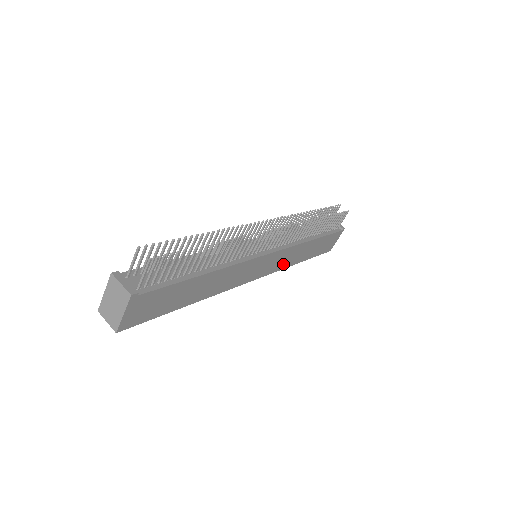
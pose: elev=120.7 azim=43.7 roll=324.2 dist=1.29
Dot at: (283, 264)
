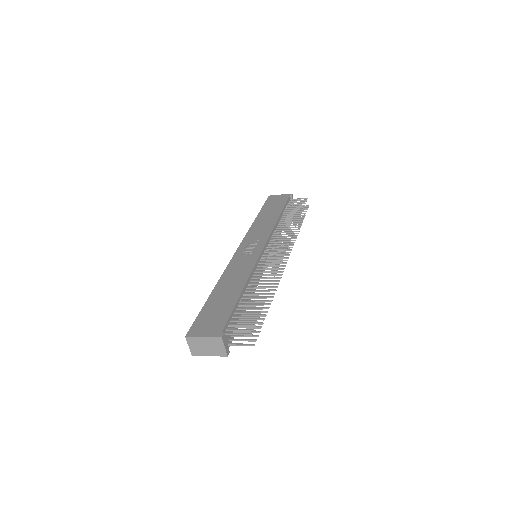
Dot at: occluded
